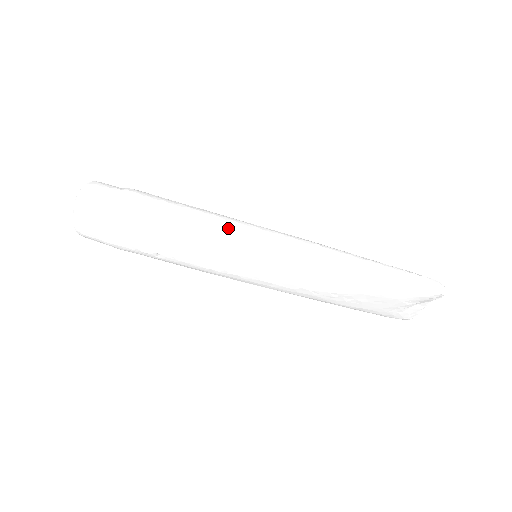
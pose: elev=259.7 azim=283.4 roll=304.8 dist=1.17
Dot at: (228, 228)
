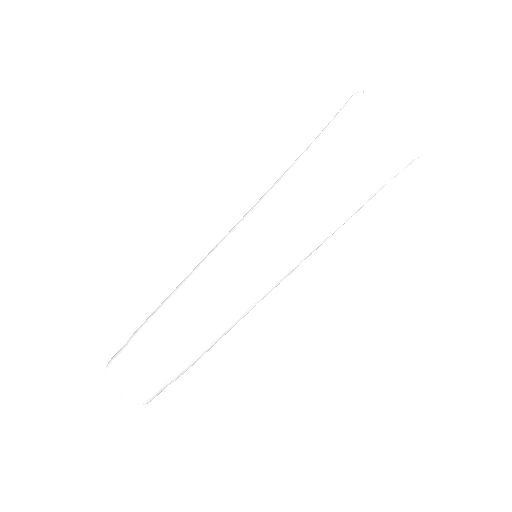
Dot at: (206, 256)
